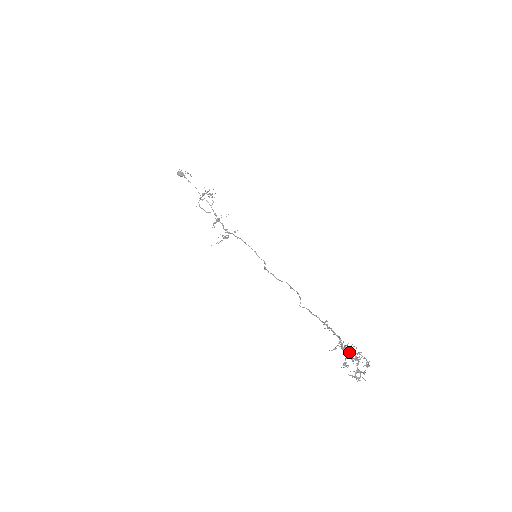
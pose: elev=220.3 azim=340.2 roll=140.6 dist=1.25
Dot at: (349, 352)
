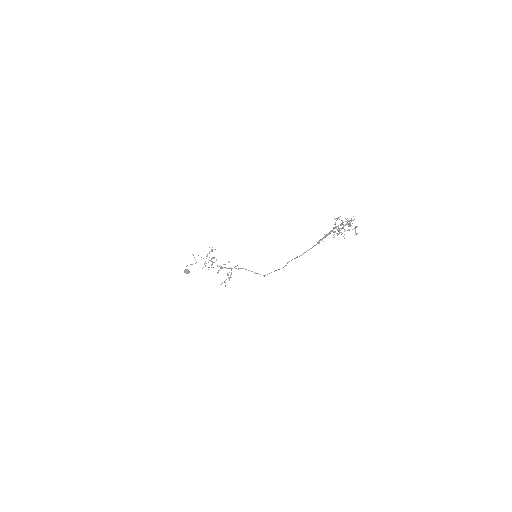
Dot at: (340, 228)
